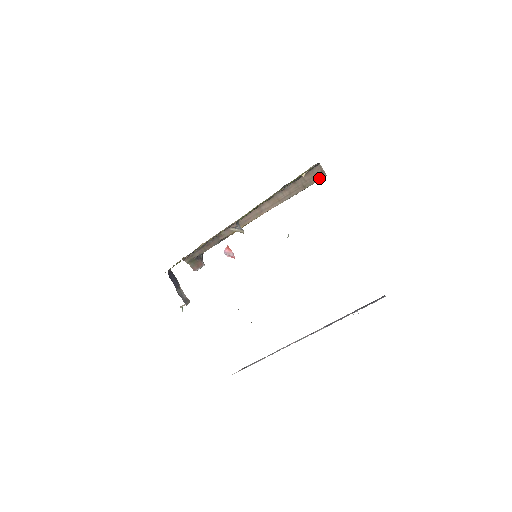
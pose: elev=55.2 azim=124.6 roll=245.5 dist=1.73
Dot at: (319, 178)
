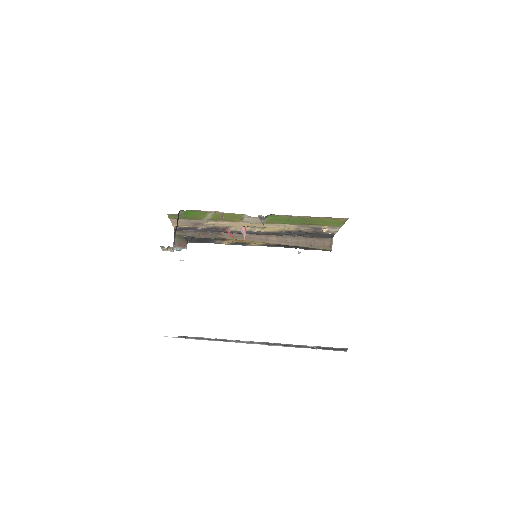
Dot at: (326, 248)
